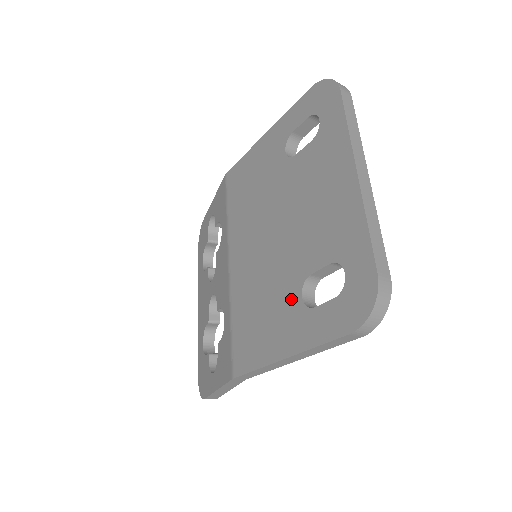
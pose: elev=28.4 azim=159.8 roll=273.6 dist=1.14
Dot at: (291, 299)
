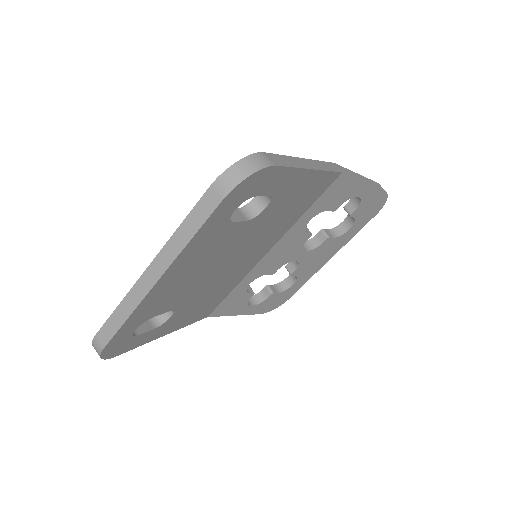
Dot at: occluded
